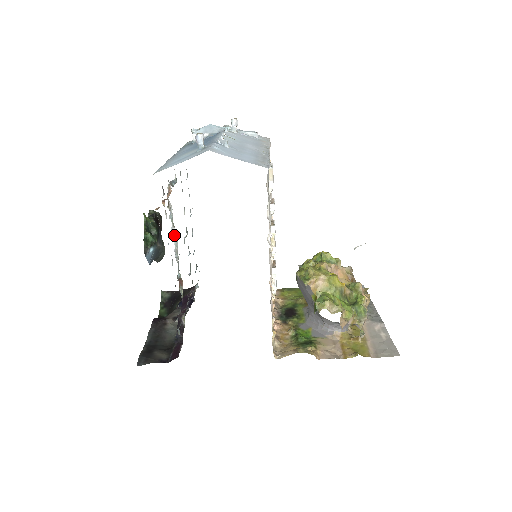
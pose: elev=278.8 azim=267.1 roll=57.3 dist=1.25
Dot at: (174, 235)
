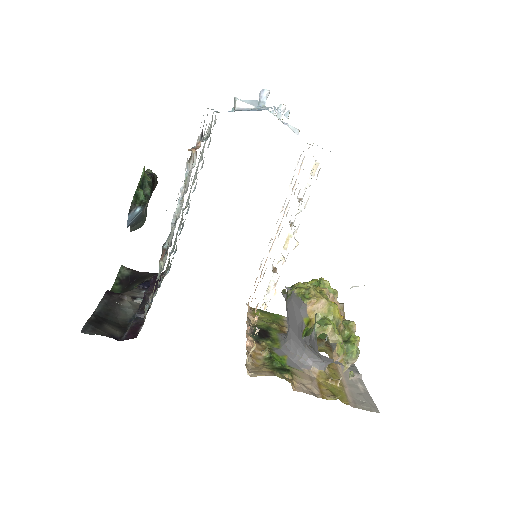
Dot at: occluded
